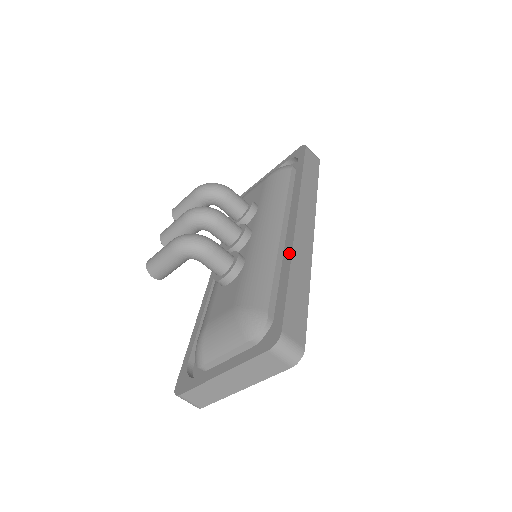
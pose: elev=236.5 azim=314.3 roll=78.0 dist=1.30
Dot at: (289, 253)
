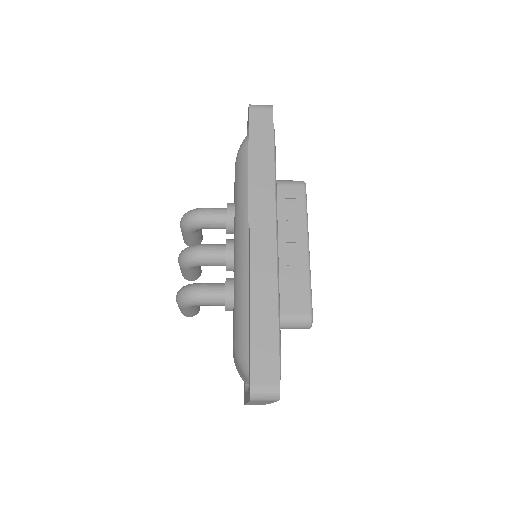
Dot at: (249, 285)
